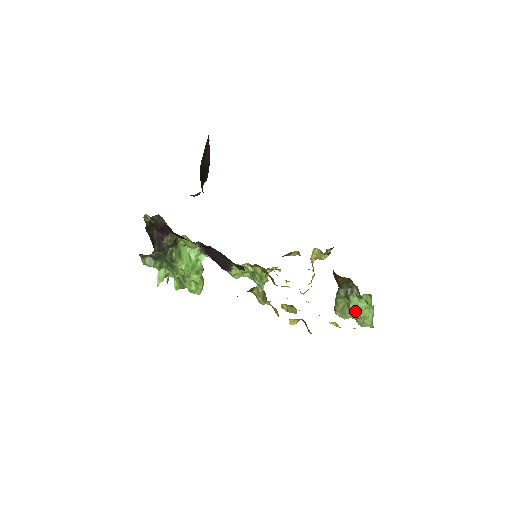
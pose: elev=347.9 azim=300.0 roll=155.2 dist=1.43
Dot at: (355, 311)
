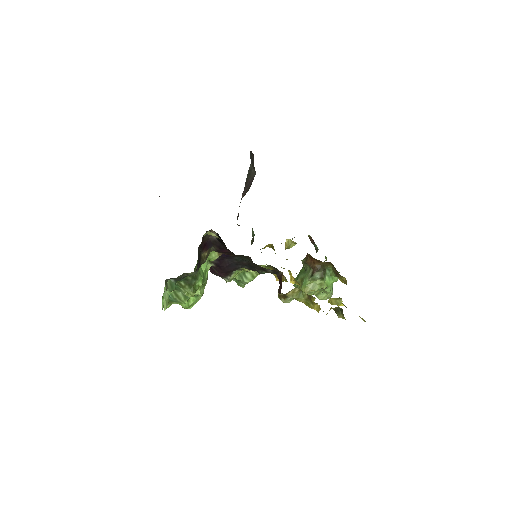
Dot at: (325, 289)
